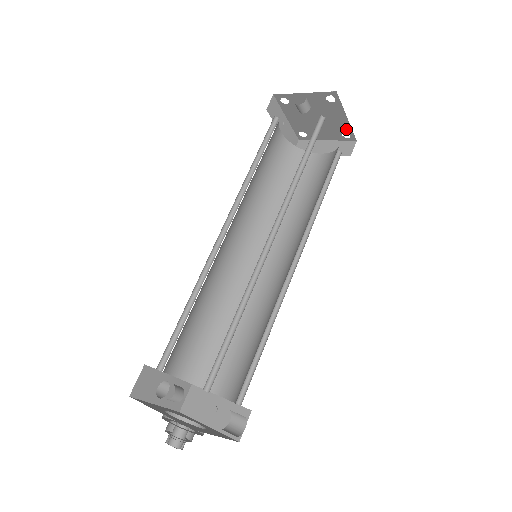
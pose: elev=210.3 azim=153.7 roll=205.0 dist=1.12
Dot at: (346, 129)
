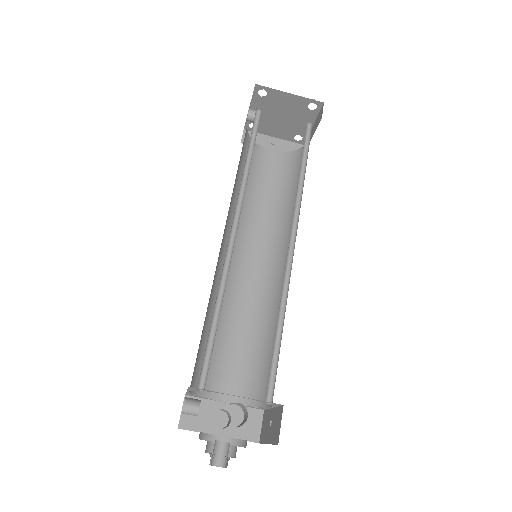
Dot at: (305, 102)
